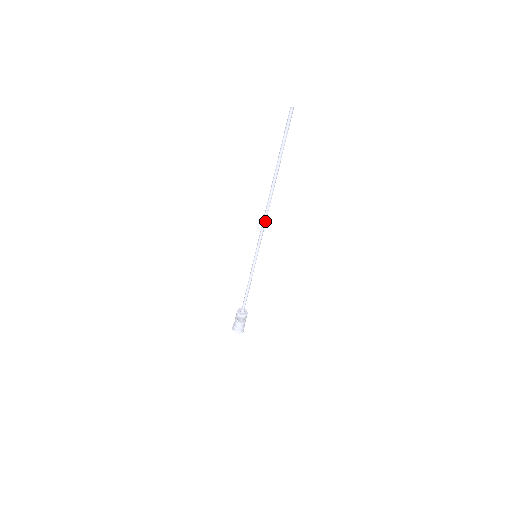
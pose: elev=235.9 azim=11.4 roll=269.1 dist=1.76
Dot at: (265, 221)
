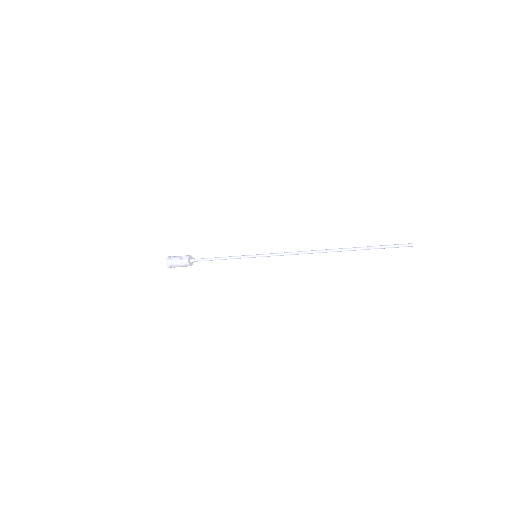
Dot at: (296, 254)
